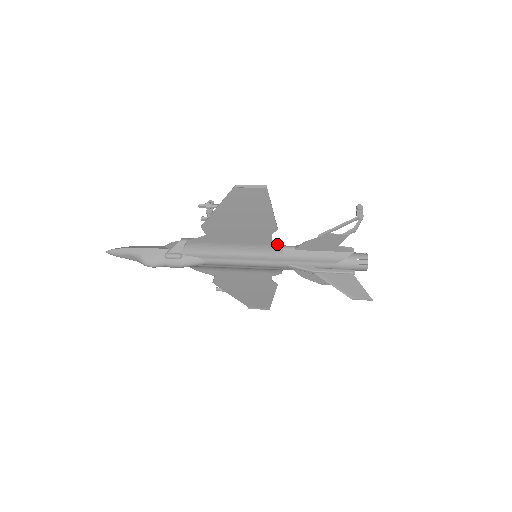
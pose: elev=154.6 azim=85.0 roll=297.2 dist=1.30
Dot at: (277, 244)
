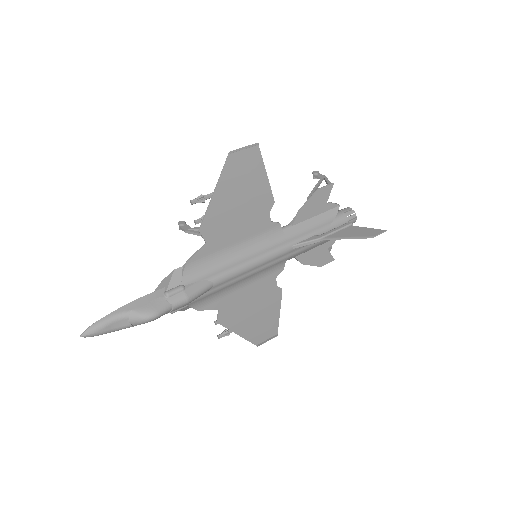
Dot at: (276, 224)
